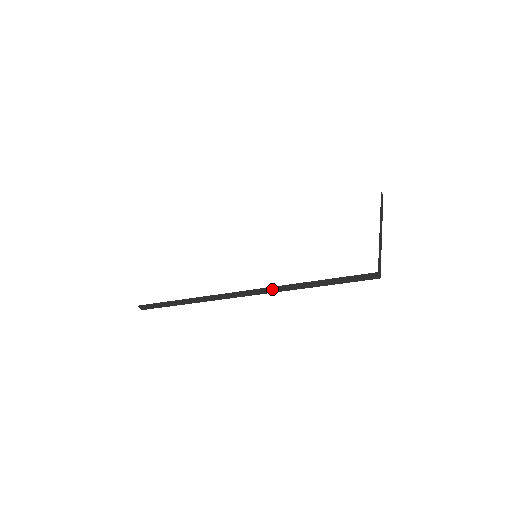
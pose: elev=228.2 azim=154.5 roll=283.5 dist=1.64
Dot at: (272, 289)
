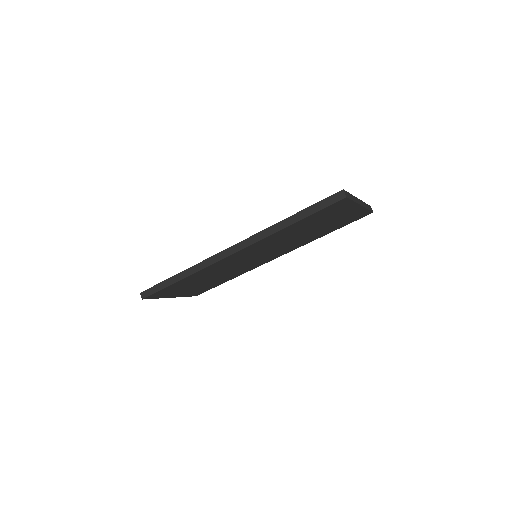
Dot at: (256, 237)
